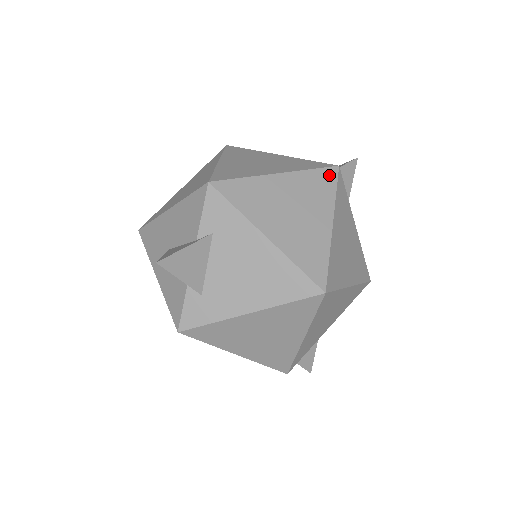
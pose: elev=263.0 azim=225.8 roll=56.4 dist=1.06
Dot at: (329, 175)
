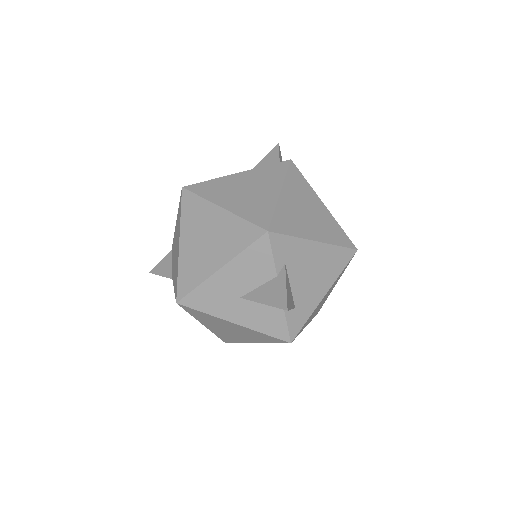
Dot at: (294, 171)
